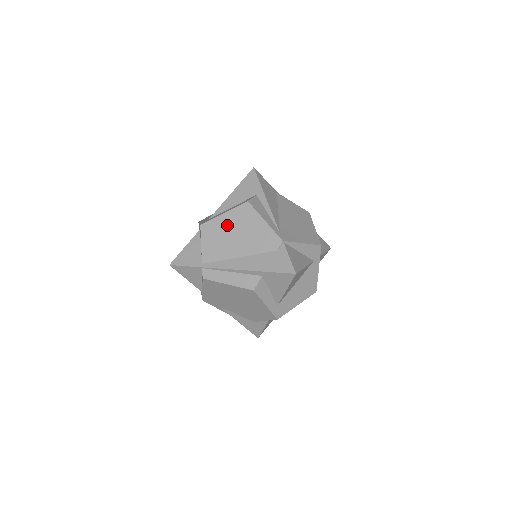
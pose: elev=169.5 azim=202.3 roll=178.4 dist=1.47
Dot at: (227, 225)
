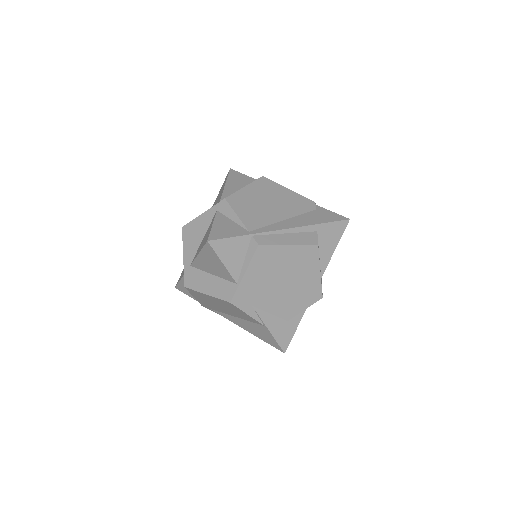
Dot at: (255, 196)
